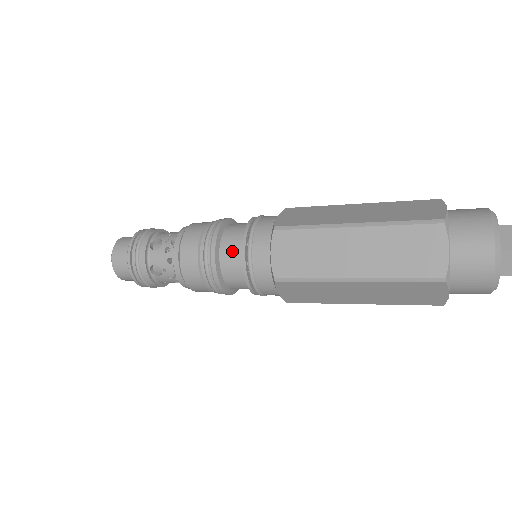
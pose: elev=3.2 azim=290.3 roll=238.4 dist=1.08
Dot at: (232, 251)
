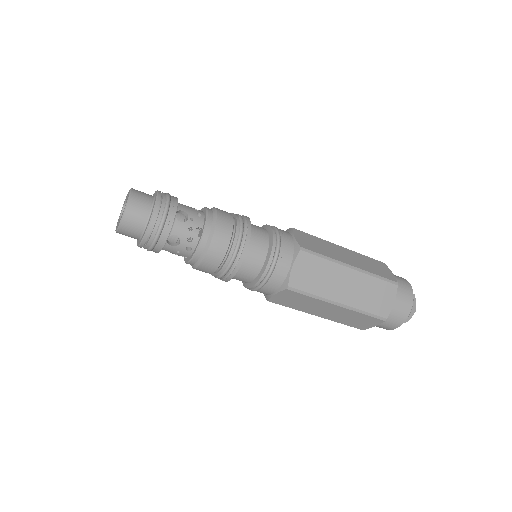
Dot at: (260, 228)
